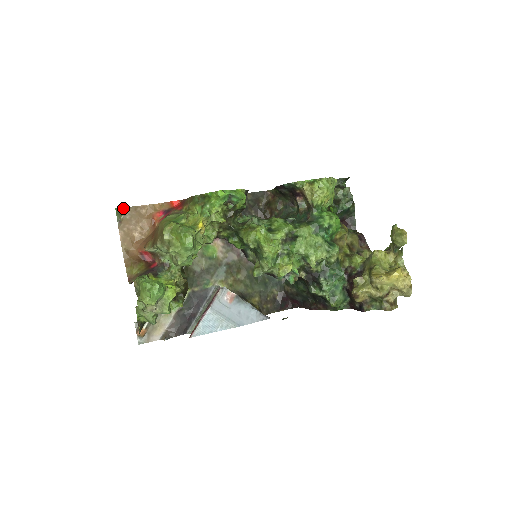
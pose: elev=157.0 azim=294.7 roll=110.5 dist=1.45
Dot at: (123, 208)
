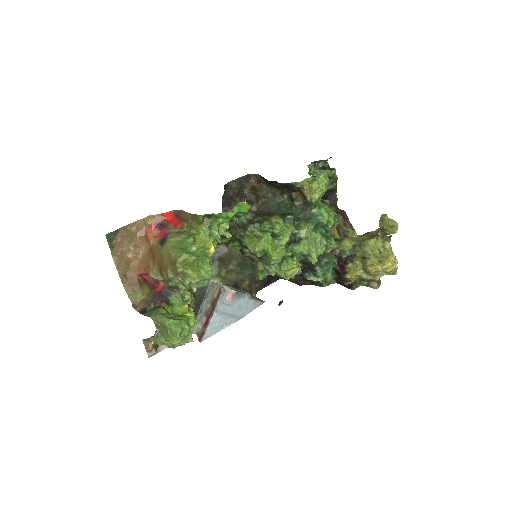
Dot at: (113, 232)
